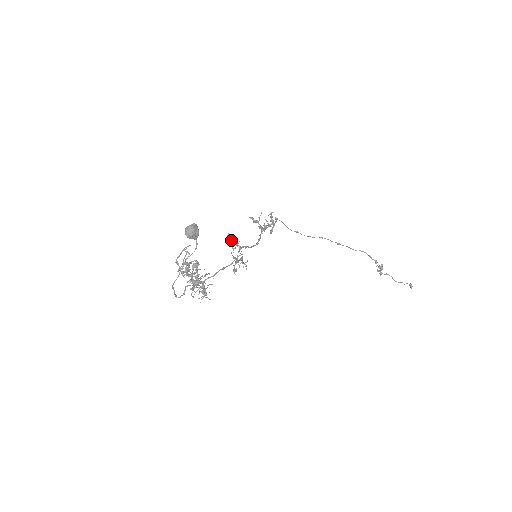
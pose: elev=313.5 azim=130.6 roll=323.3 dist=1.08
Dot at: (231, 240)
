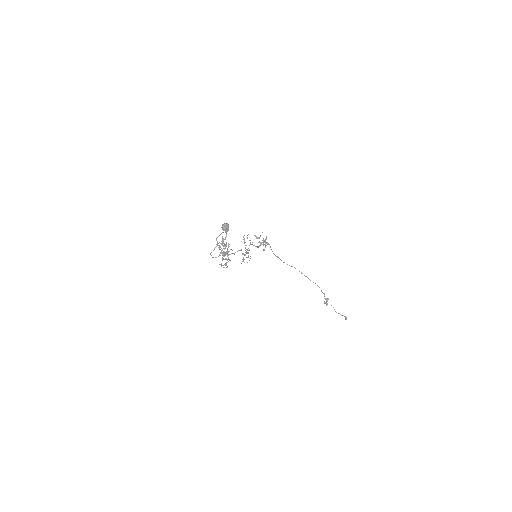
Dot at: occluded
